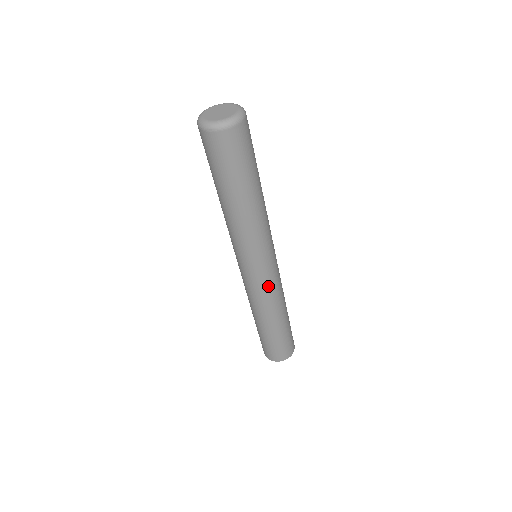
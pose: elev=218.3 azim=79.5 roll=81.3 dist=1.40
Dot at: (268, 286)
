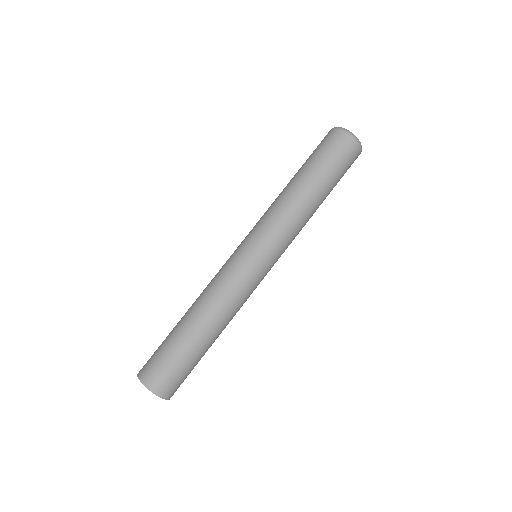
Dot at: (249, 285)
